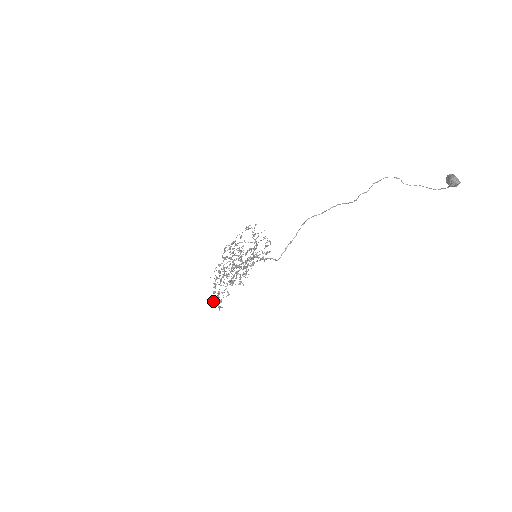
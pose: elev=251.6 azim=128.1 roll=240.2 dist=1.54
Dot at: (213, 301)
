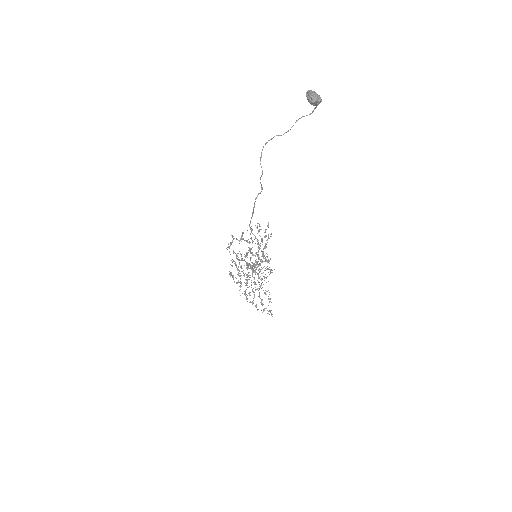
Dot at: occluded
